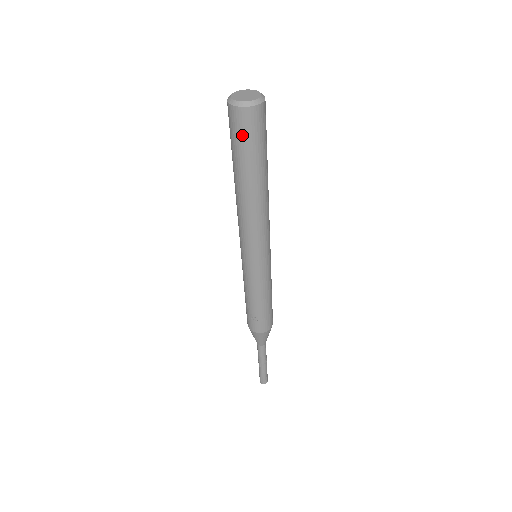
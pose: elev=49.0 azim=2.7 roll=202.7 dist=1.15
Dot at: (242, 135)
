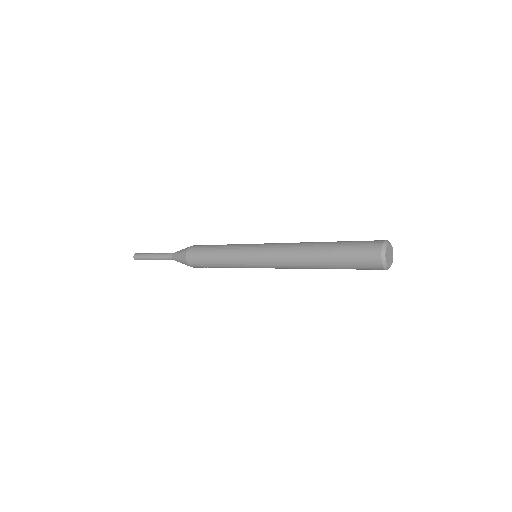
Dot at: (364, 269)
